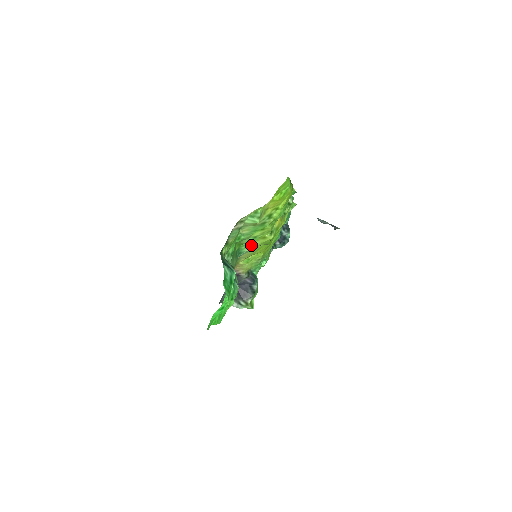
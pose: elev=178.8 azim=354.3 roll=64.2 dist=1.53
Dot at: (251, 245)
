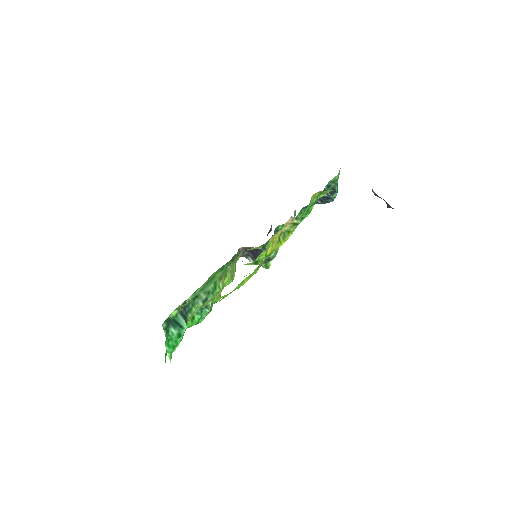
Dot at: occluded
